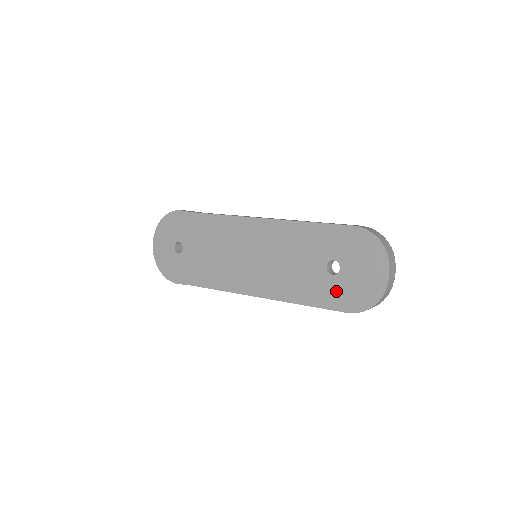
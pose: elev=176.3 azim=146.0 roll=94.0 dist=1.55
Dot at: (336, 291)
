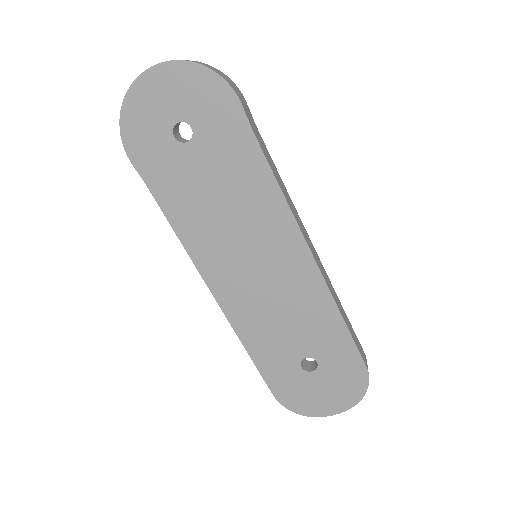
Dot at: (287, 377)
